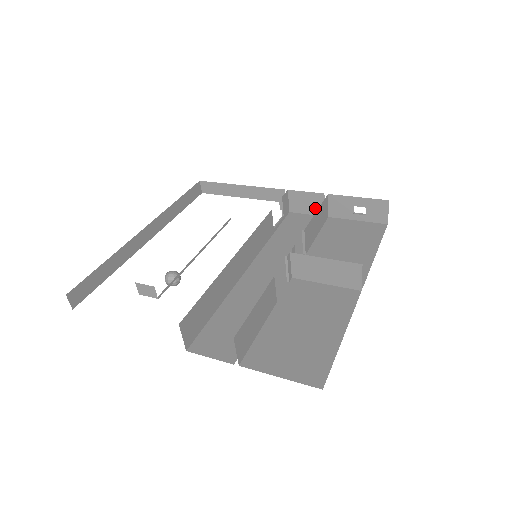
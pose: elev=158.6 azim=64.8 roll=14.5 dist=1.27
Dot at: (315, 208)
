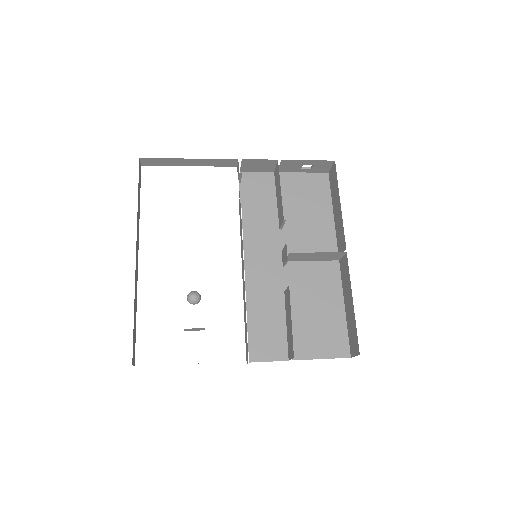
Dot at: (266, 168)
